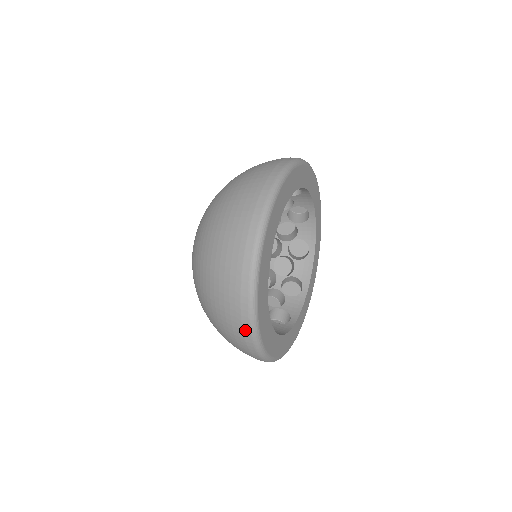
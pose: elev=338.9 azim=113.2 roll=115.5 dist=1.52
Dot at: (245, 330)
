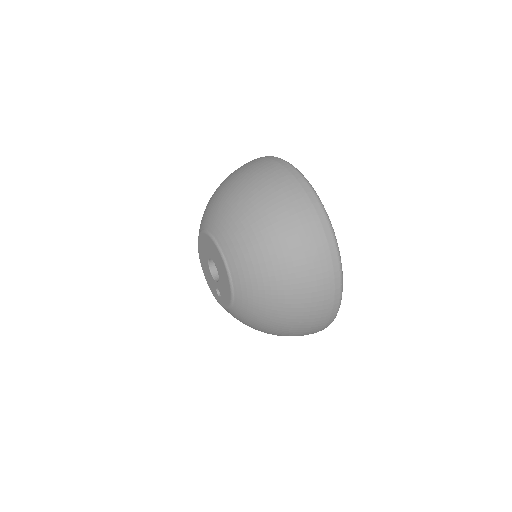
Dot at: occluded
